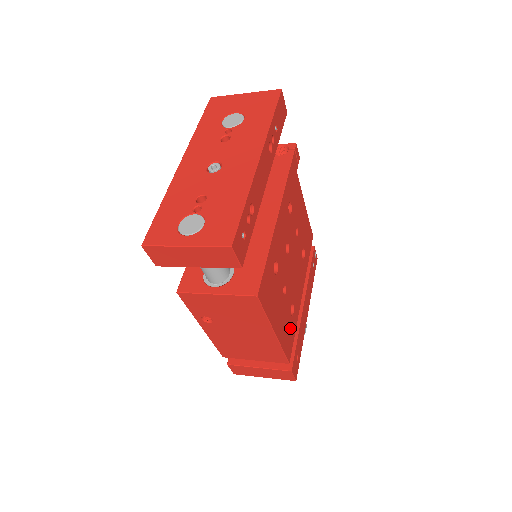
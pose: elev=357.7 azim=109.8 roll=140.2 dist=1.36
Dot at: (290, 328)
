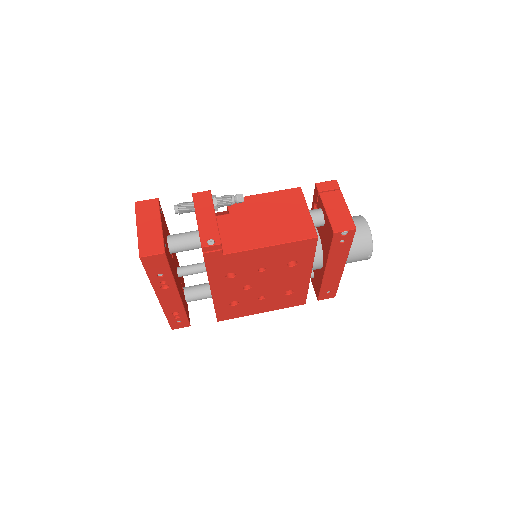
Dot at: (293, 297)
